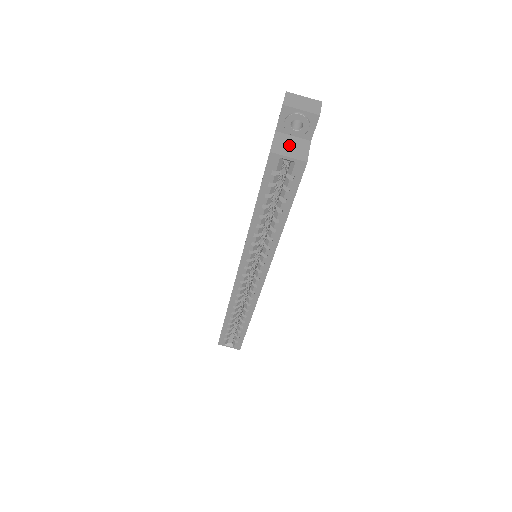
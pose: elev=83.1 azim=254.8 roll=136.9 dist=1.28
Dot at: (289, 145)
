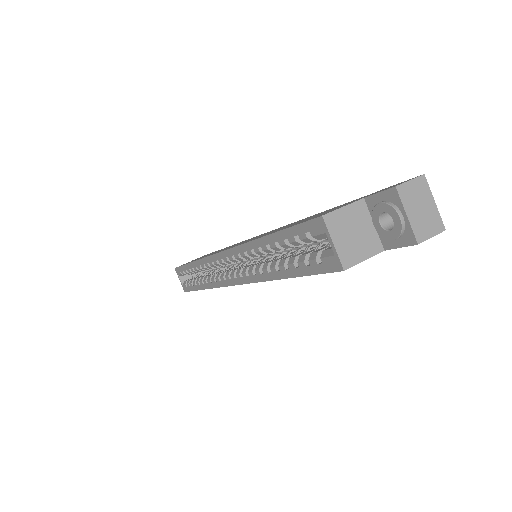
Dot at: (354, 230)
